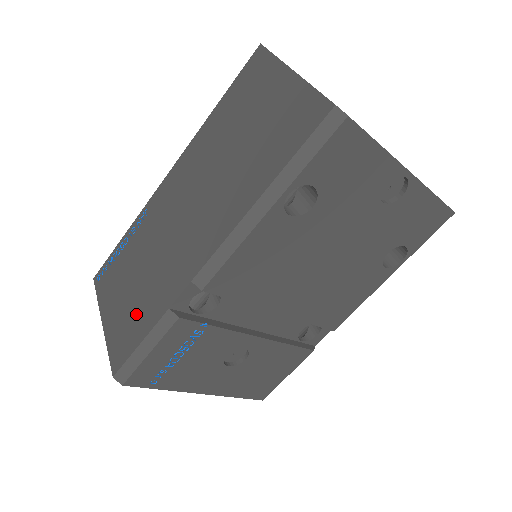
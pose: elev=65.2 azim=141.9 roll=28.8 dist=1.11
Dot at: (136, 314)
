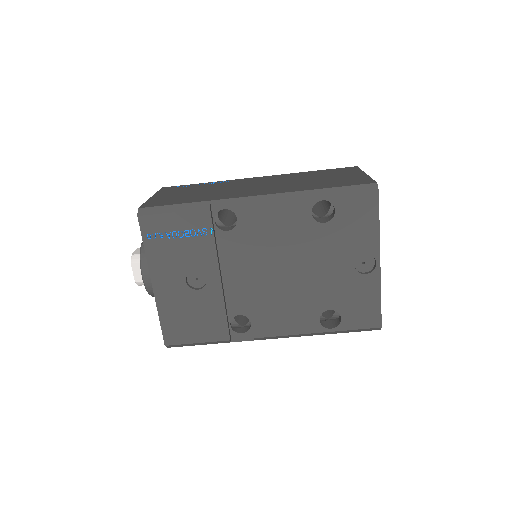
Dot at: (183, 198)
